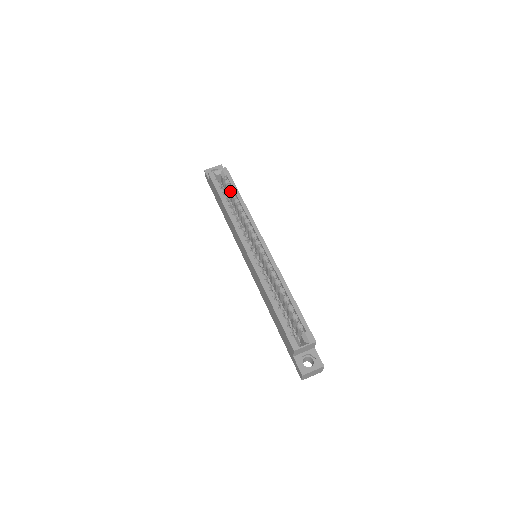
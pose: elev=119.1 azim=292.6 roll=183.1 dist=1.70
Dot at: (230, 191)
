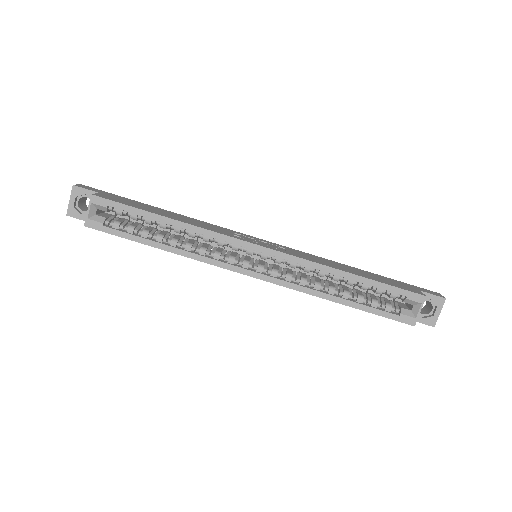
Dot at: (137, 219)
